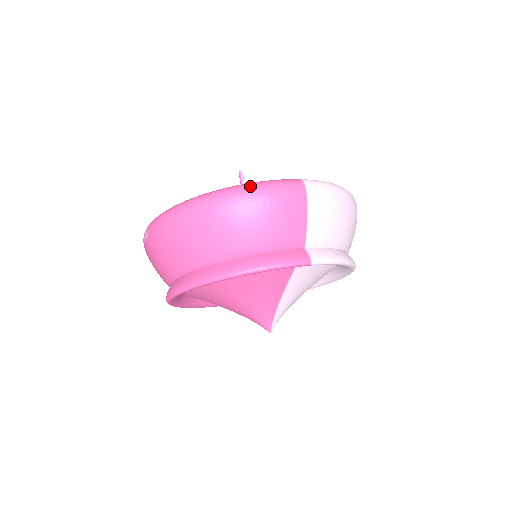
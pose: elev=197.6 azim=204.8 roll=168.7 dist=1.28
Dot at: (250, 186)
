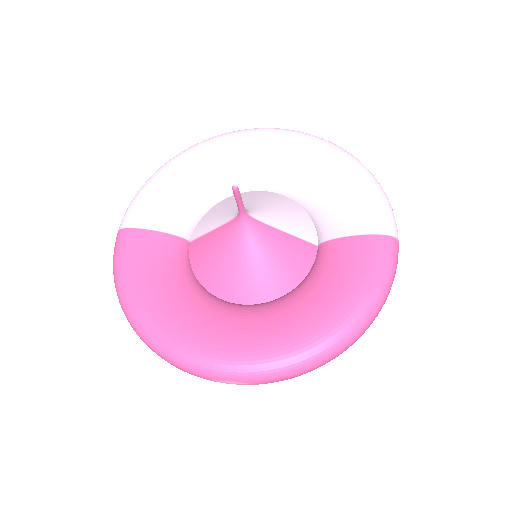
Dot at: (385, 297)
